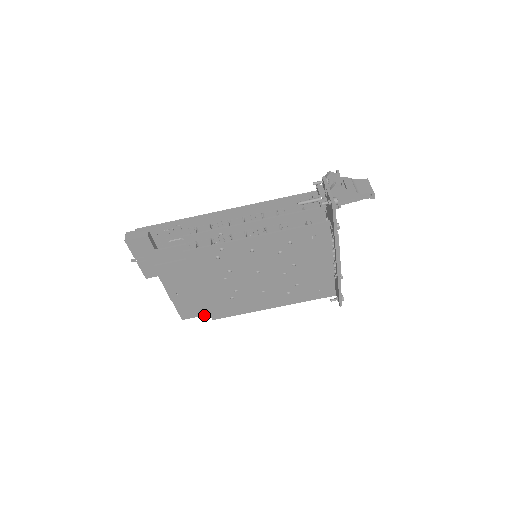
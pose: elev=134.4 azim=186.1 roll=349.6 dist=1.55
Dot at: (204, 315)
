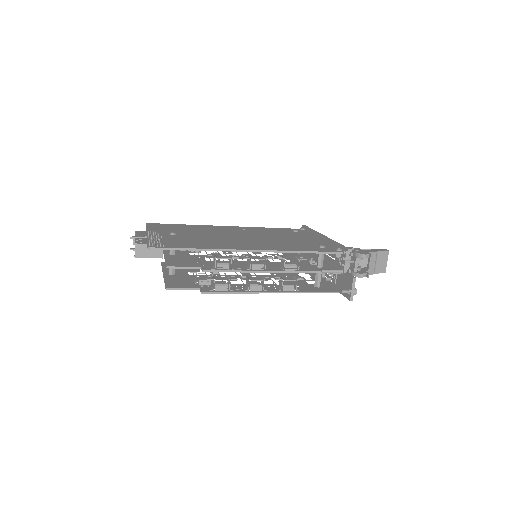
Dot at: occluded
